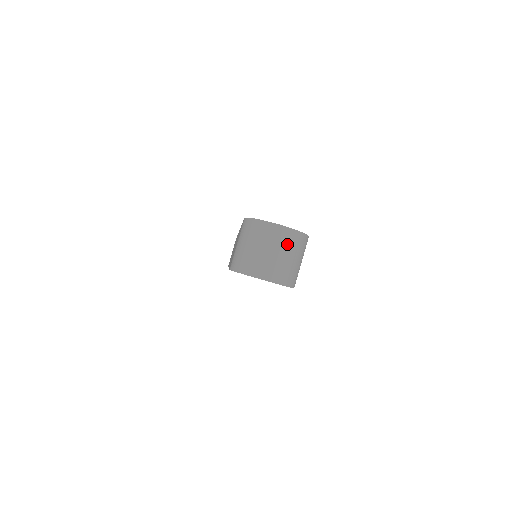
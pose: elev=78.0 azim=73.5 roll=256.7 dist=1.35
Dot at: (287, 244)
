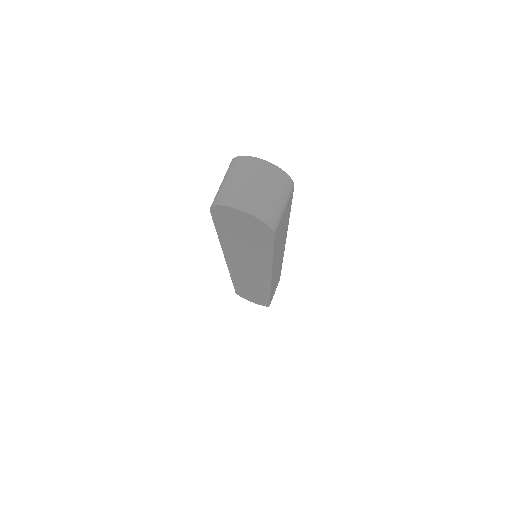
Dot at: (267, 178)
